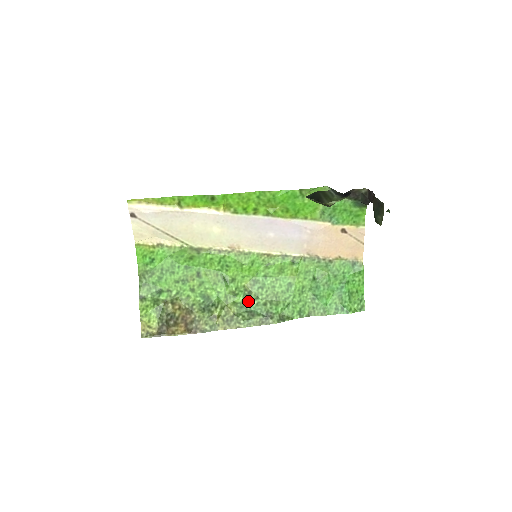
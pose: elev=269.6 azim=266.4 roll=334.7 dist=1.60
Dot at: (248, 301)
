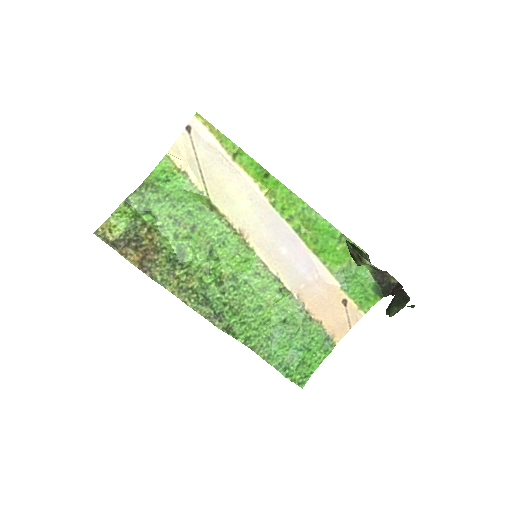
Dot at: (213, 288)
